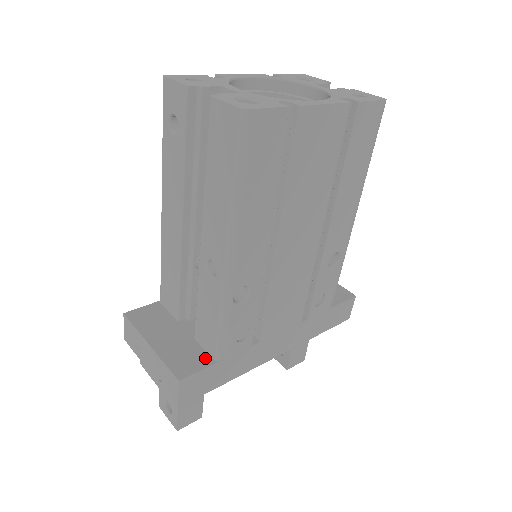
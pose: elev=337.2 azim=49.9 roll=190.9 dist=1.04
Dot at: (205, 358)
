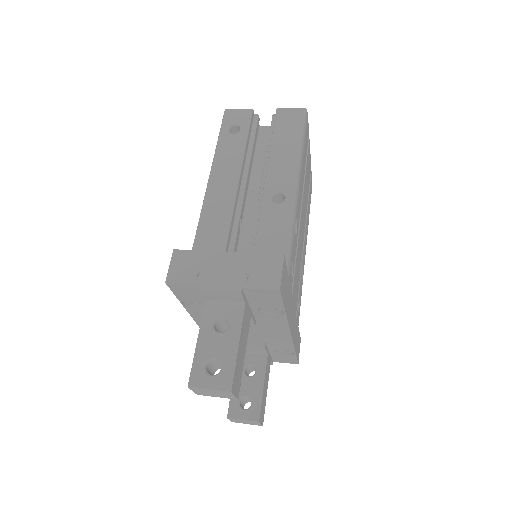
Dot at: occluded
